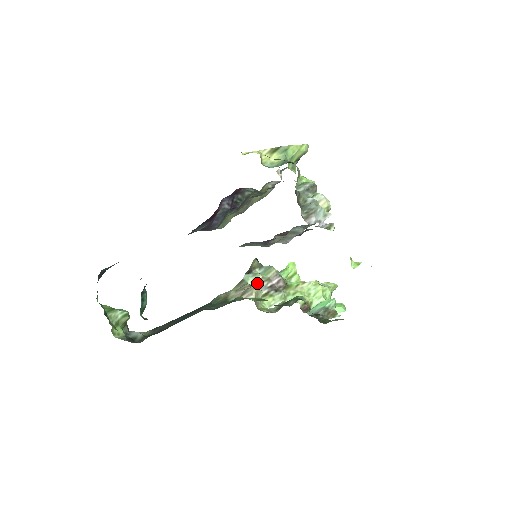
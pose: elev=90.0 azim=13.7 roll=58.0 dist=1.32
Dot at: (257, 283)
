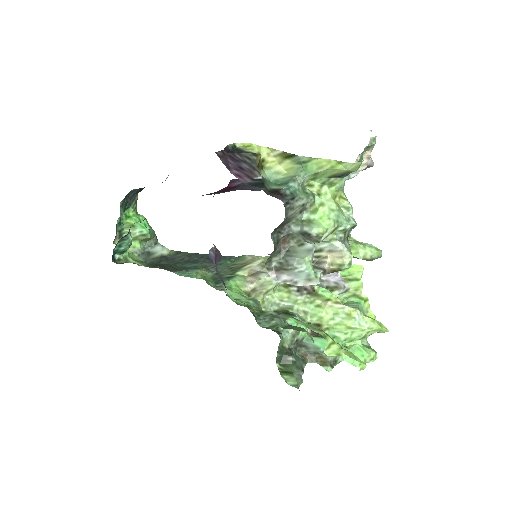
Dot at: occluded
